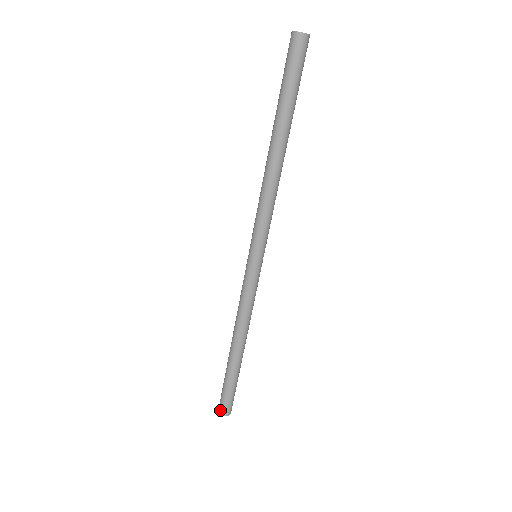
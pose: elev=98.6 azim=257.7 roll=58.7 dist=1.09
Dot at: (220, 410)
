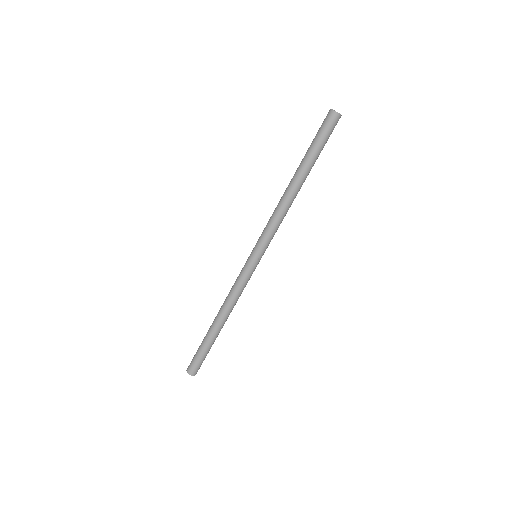
Dot at: (188, 366)
